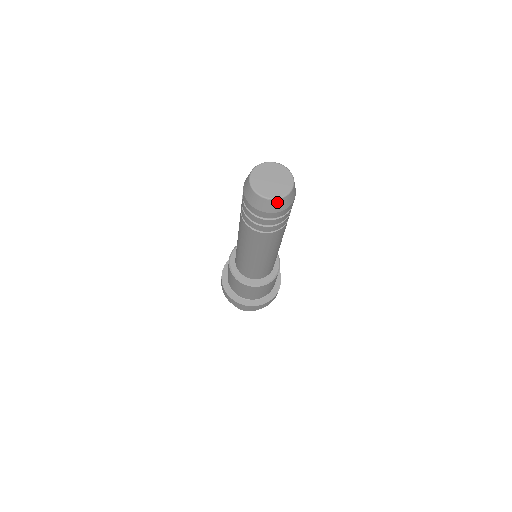
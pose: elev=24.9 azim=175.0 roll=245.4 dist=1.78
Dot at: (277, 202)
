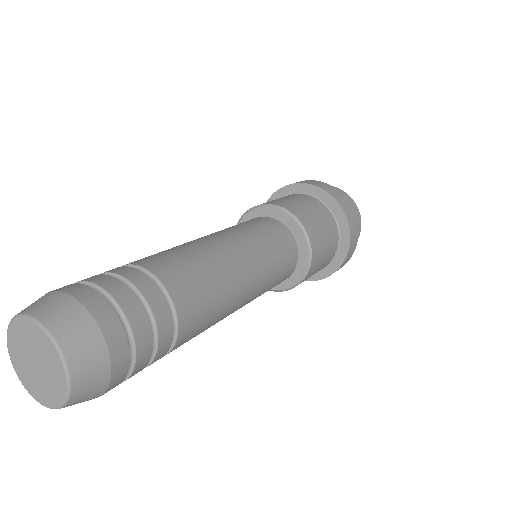
Dot at: occluded
